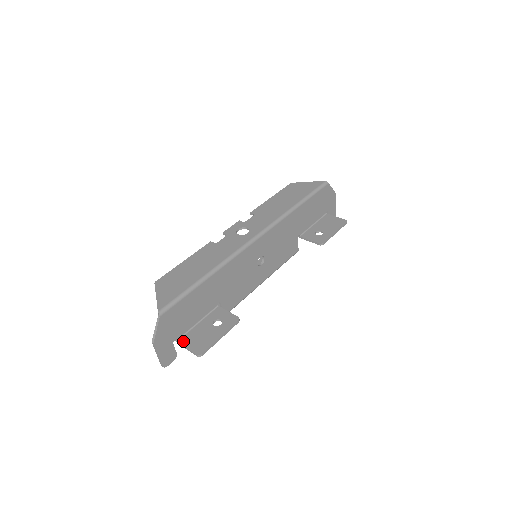
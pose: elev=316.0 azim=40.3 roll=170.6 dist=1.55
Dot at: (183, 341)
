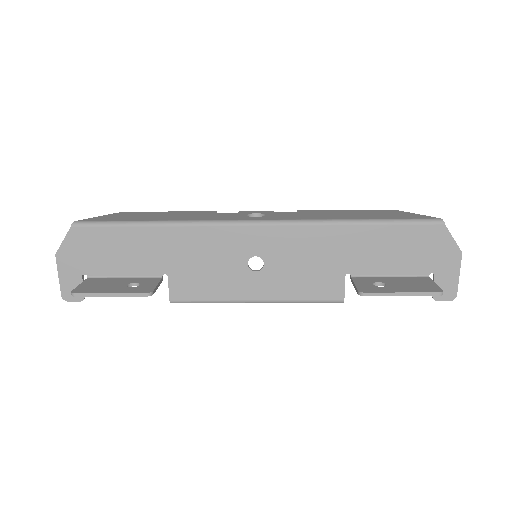
Dot at: (89, 280)
